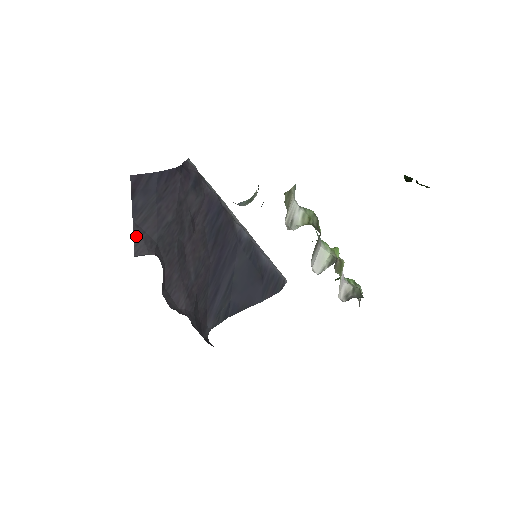
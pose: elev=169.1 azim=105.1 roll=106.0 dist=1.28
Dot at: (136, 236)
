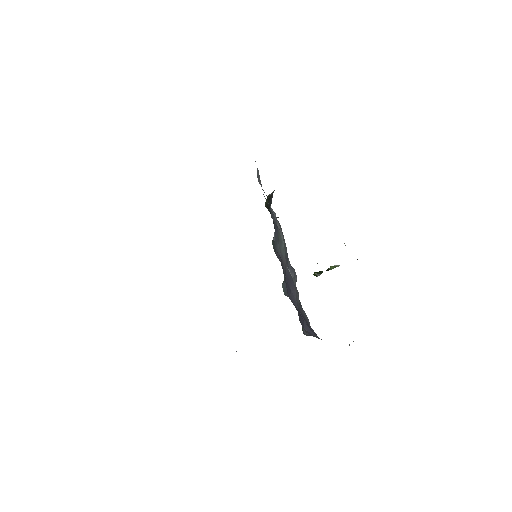
Dot at: occluded
